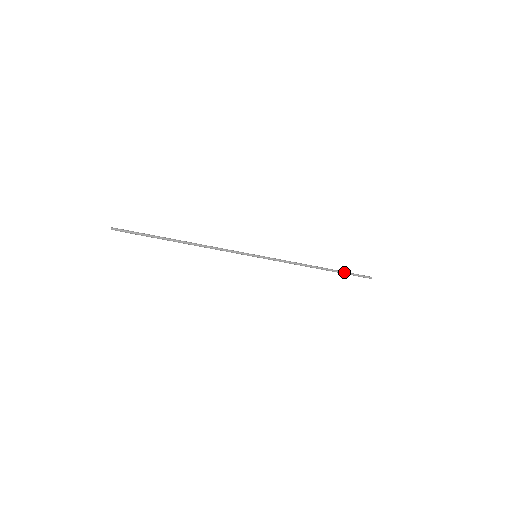
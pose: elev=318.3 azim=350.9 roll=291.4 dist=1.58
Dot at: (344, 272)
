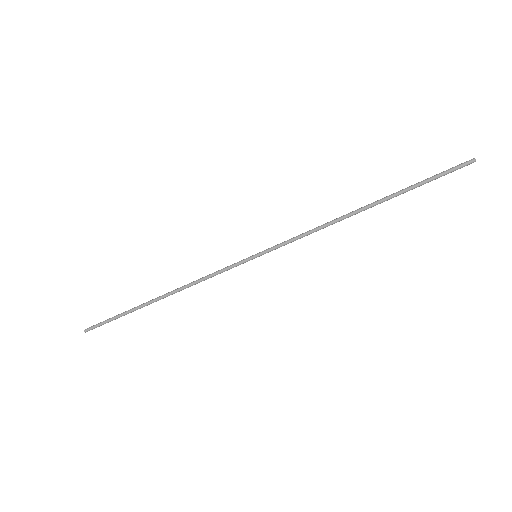
Dot at: (412, 188)
